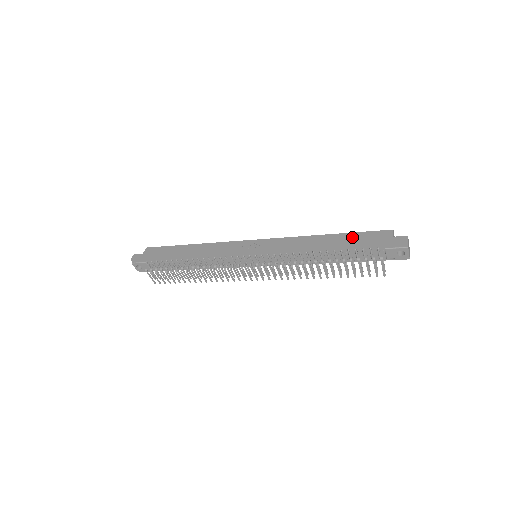
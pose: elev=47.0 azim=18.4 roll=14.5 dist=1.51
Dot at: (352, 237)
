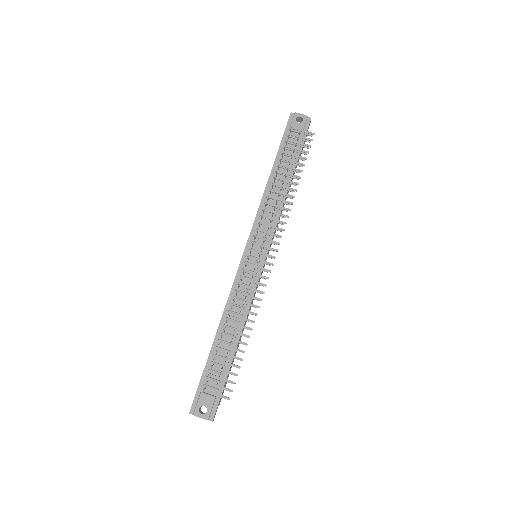
Dot at: occluded
